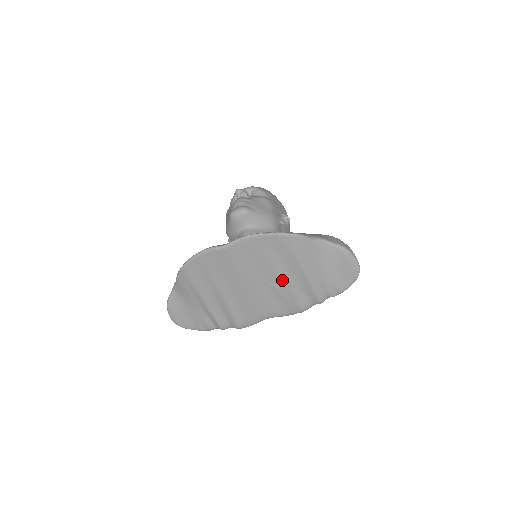
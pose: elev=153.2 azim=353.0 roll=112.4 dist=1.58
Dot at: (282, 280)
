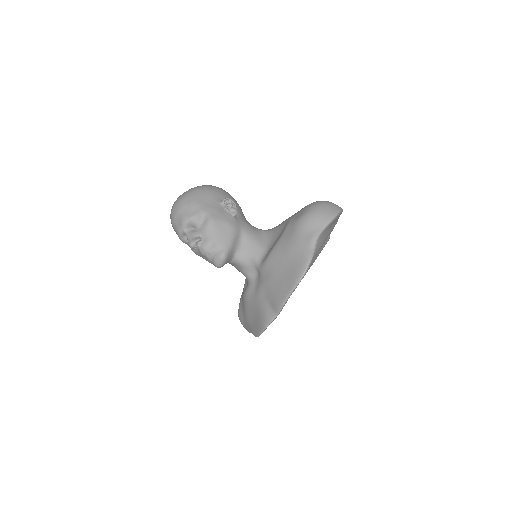
Dot at: occluded
